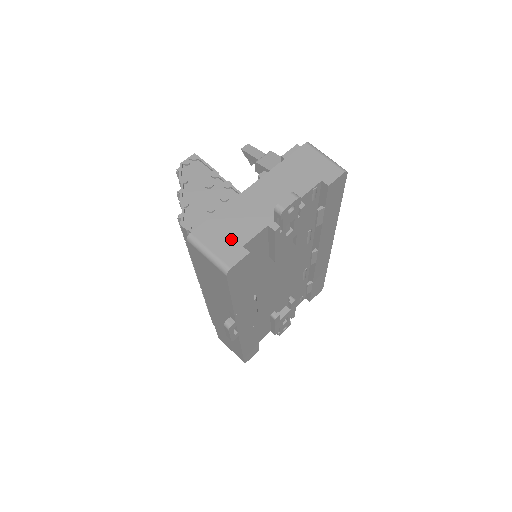
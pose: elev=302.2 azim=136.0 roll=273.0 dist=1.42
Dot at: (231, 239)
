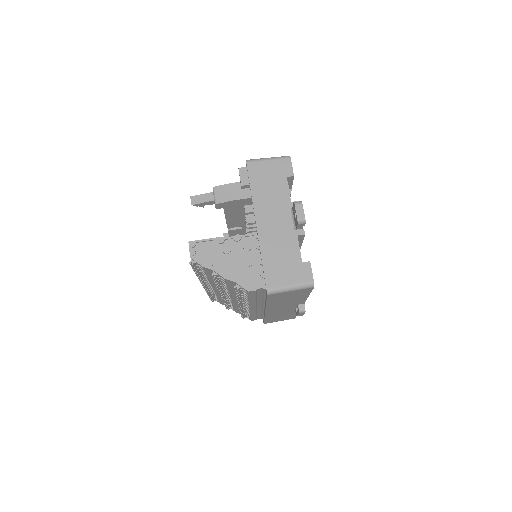
Dot at: (291, 266)
